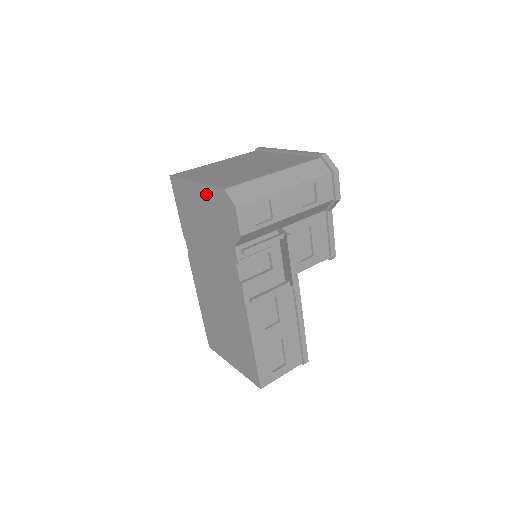
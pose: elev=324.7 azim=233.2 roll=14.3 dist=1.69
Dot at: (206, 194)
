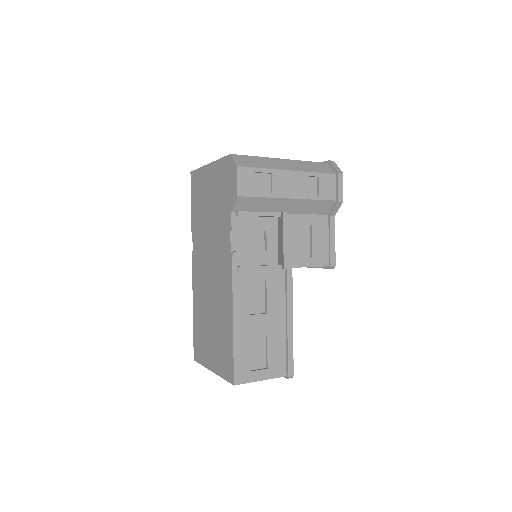
Dot at: (216, 170)
